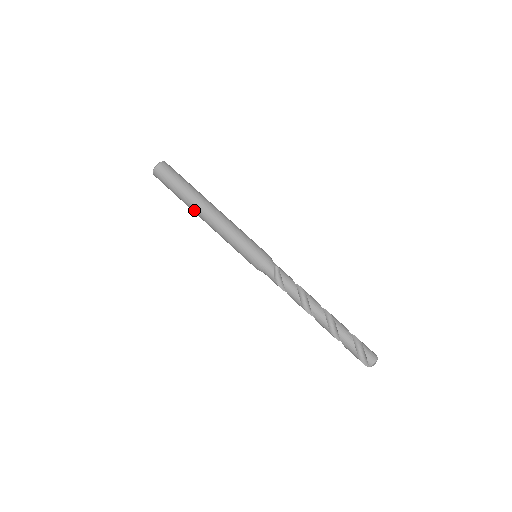
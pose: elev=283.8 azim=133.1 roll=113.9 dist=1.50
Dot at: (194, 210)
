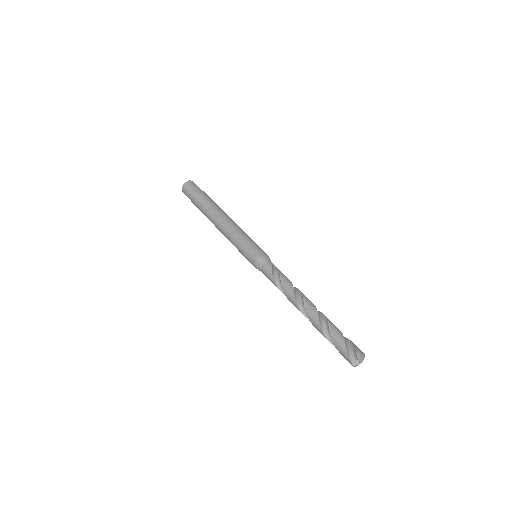
Dot at: (211, 212)
